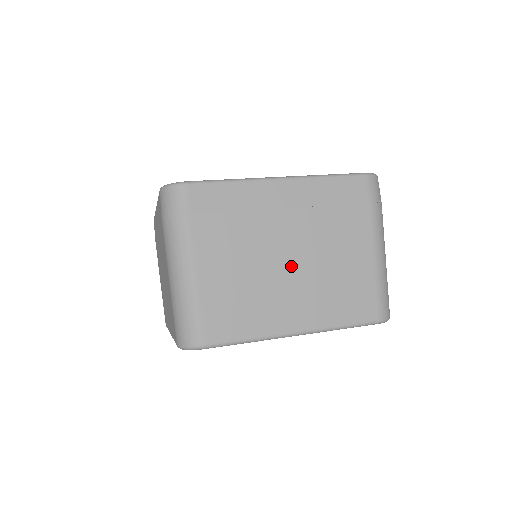
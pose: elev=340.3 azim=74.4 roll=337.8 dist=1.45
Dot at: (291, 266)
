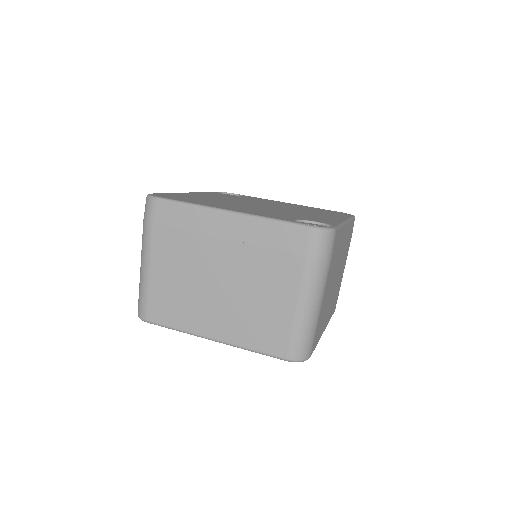
Dot at: (220, 287)
